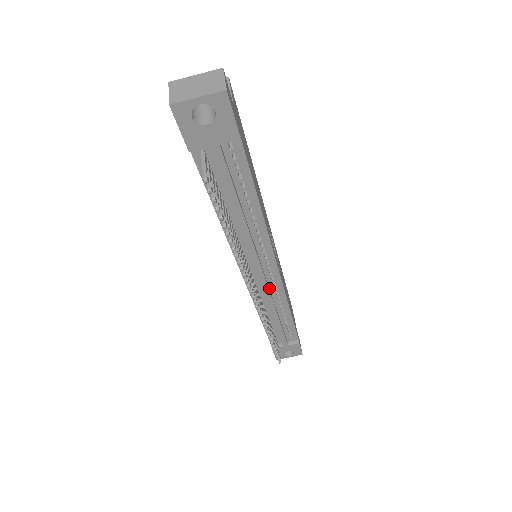
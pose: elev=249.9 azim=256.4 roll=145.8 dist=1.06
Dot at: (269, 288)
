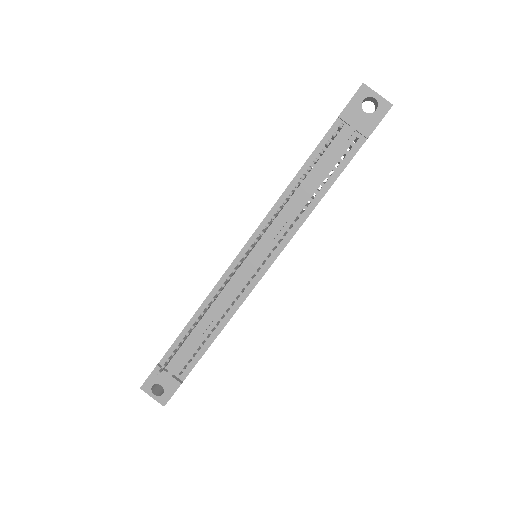
Dot at: (240, 284)
